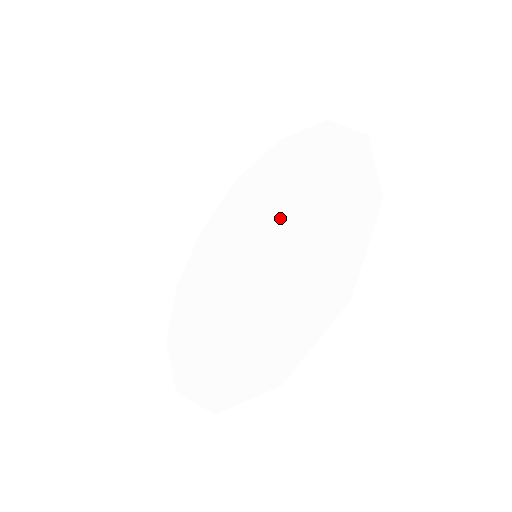
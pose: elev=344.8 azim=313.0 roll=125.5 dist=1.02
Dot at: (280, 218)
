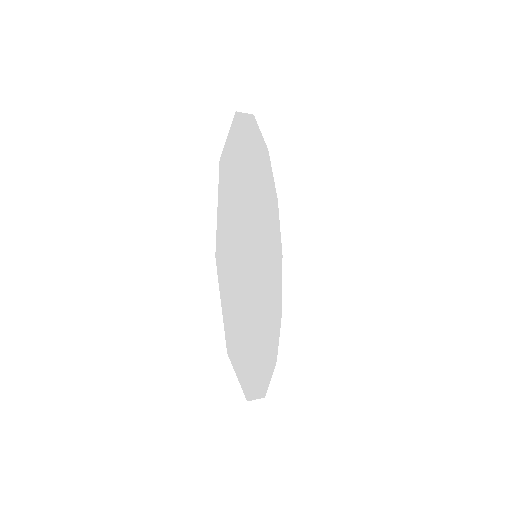
Dot at: occluded
